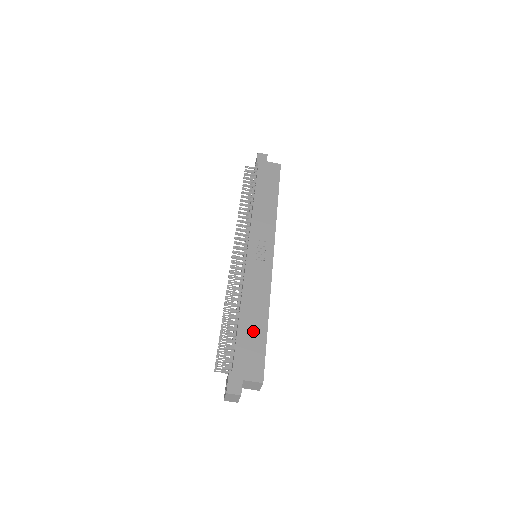
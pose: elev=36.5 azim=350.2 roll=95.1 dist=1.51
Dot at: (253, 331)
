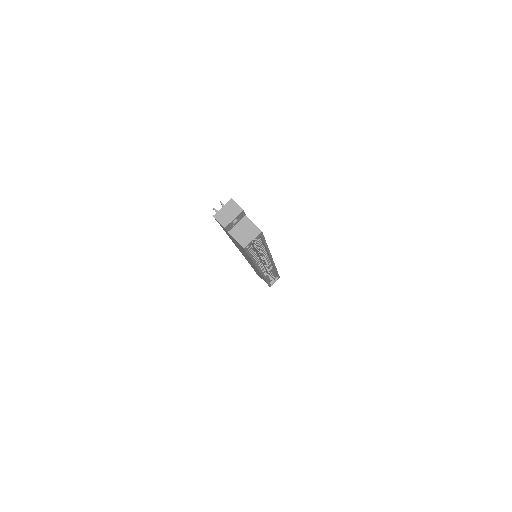
Dot at: occluded
